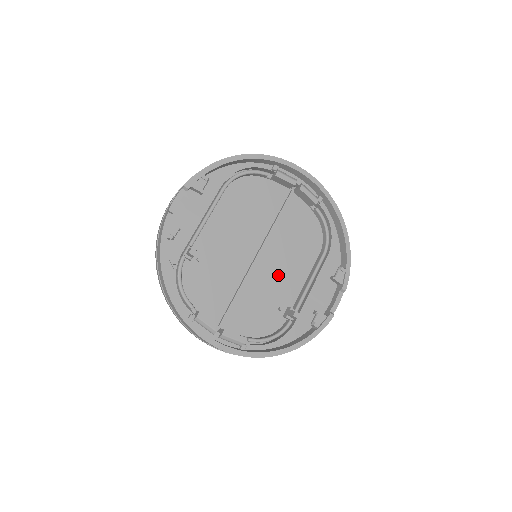
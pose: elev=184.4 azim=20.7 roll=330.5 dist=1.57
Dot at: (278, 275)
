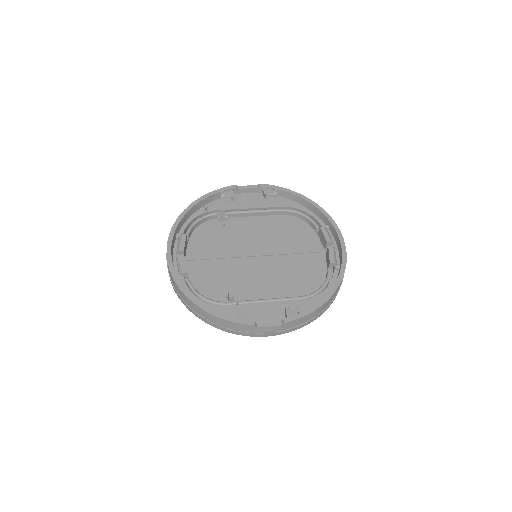
Dot at: (255, 279)
